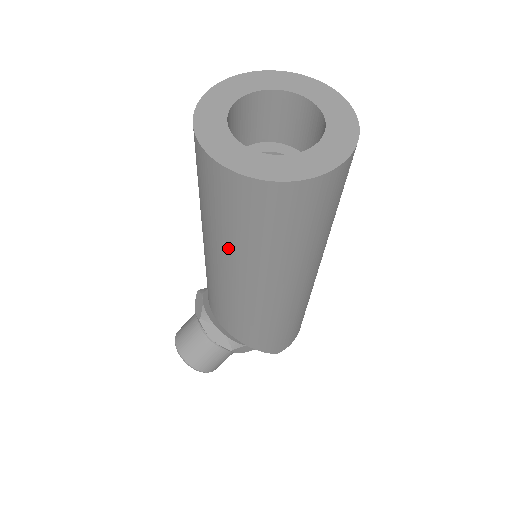
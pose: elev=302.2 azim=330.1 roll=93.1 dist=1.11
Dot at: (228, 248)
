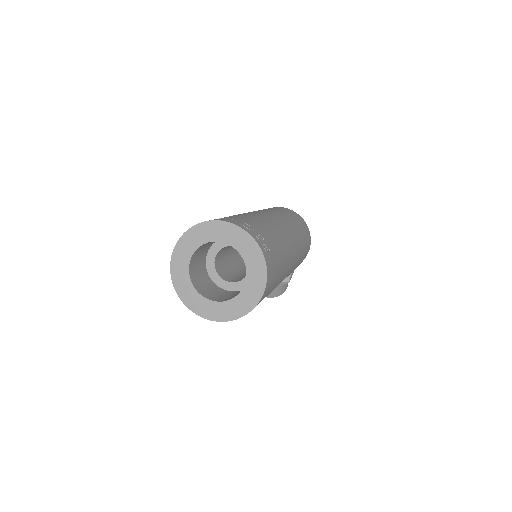
Dot at: occluded
